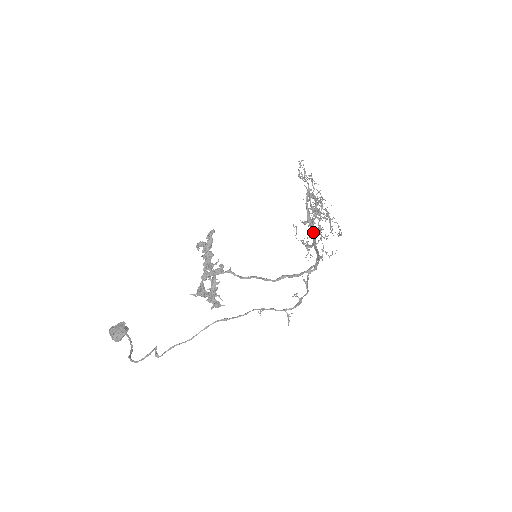
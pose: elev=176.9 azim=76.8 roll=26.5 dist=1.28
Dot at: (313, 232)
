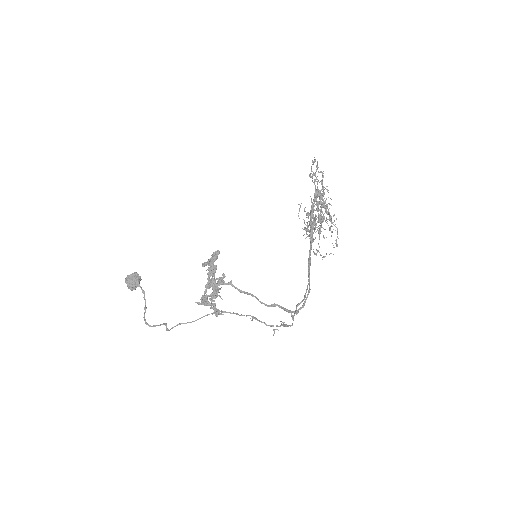
Dot at: (312, 239)
